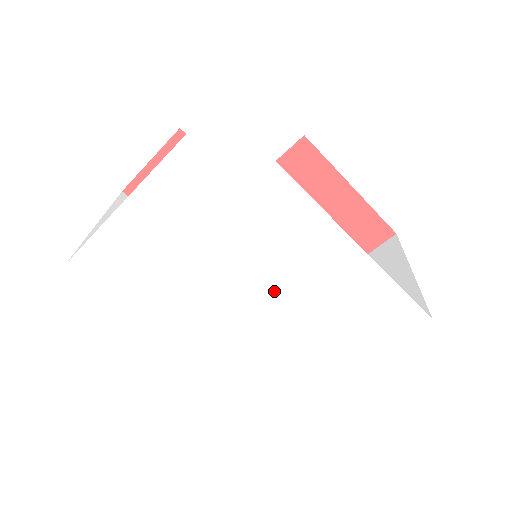
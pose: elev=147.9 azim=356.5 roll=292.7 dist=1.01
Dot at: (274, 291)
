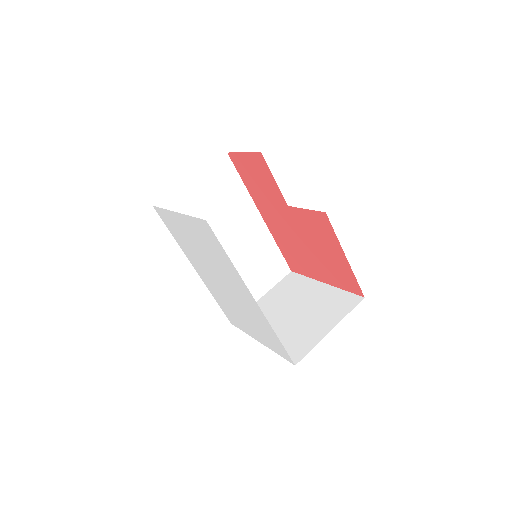
Dot at: (230, 292)
